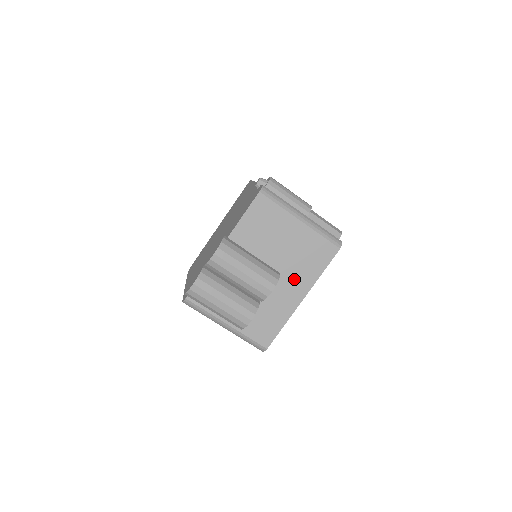
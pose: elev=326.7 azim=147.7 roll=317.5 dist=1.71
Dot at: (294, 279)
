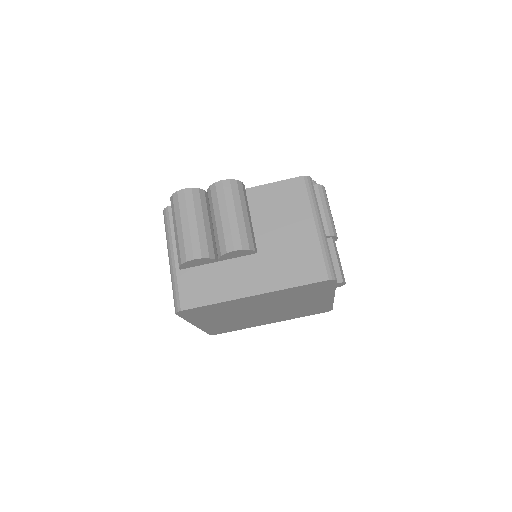
Dot at: (264, 270)
